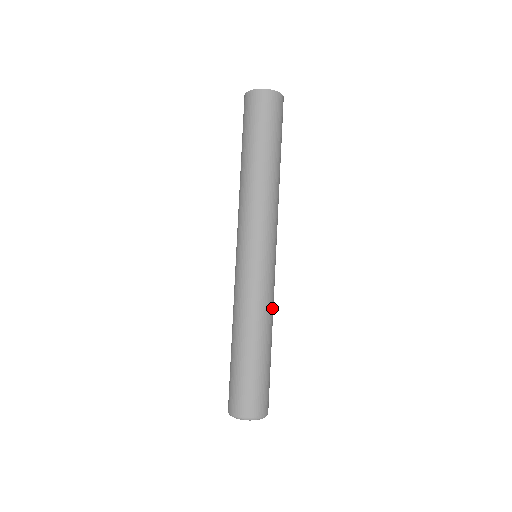
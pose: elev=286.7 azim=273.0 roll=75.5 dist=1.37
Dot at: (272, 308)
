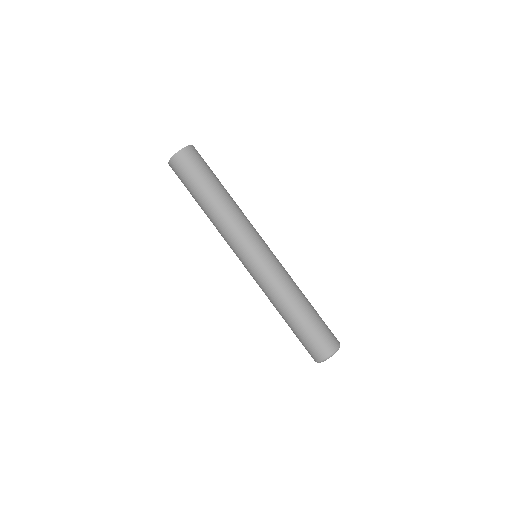
Dot at: (291, 279)
